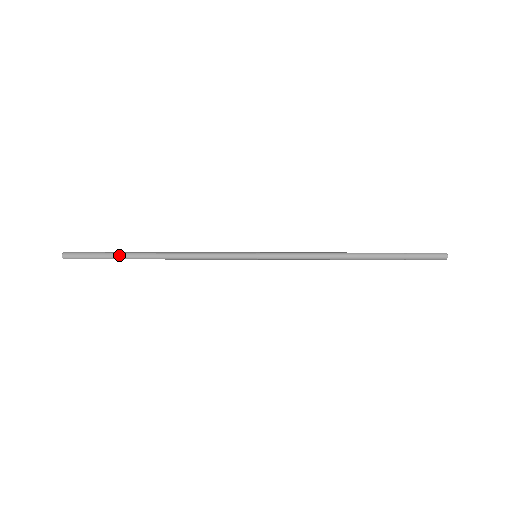
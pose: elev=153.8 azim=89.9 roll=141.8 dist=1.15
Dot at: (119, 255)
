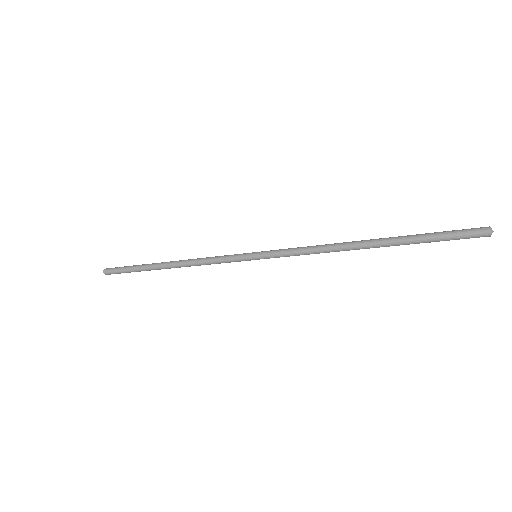
Dot at: (141, 267)
